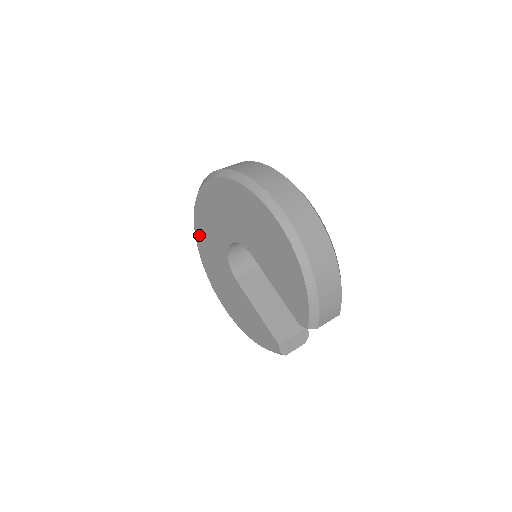
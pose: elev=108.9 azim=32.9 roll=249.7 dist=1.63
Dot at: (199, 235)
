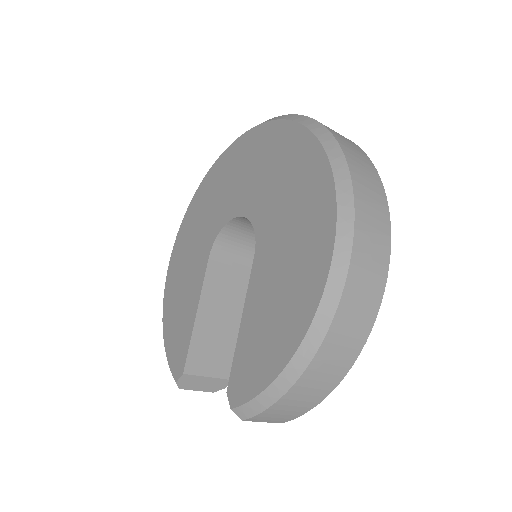
Dot at: (219, 167)
